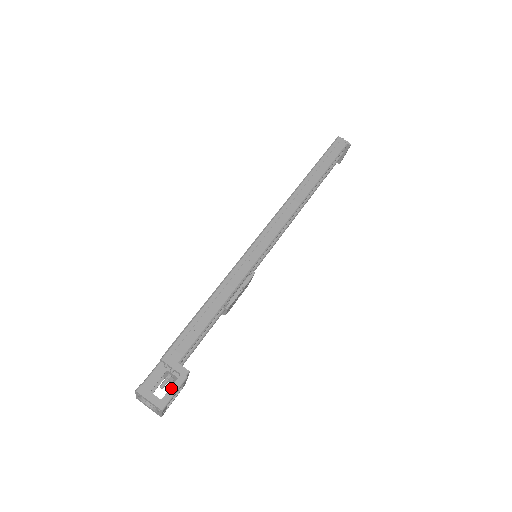
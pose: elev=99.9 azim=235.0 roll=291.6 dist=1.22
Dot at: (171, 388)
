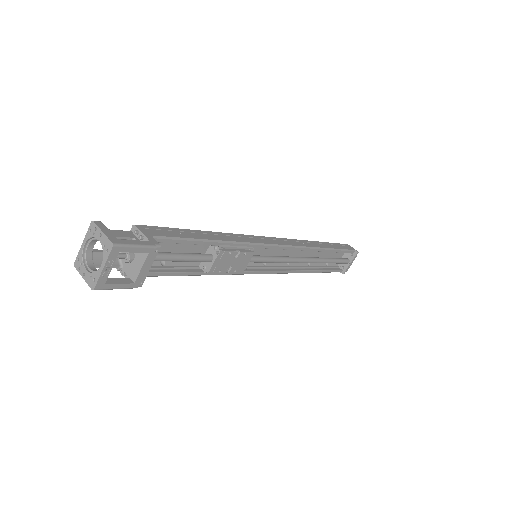
Dot at: (134, 240)
